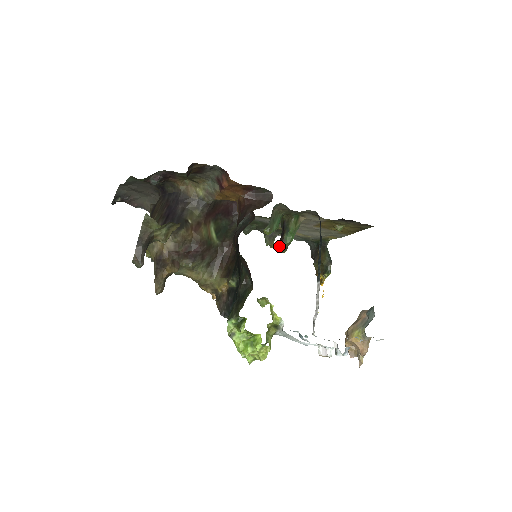
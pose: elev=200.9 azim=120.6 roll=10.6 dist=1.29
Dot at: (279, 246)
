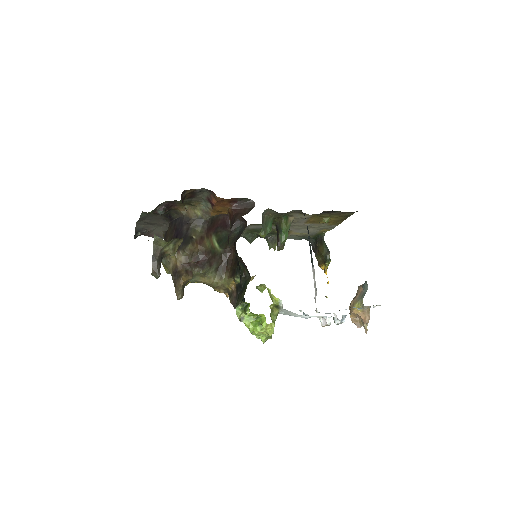
Dot at: (277, 245)
